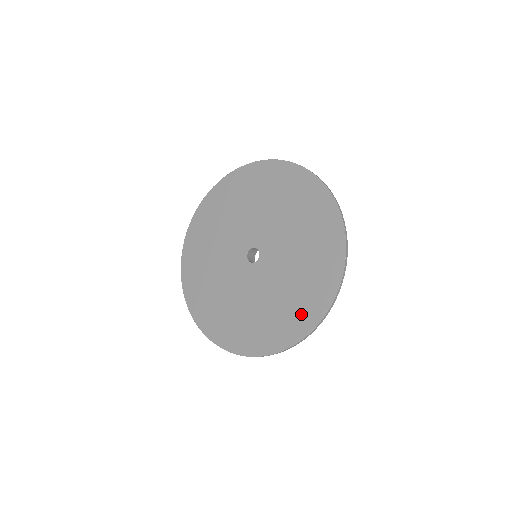
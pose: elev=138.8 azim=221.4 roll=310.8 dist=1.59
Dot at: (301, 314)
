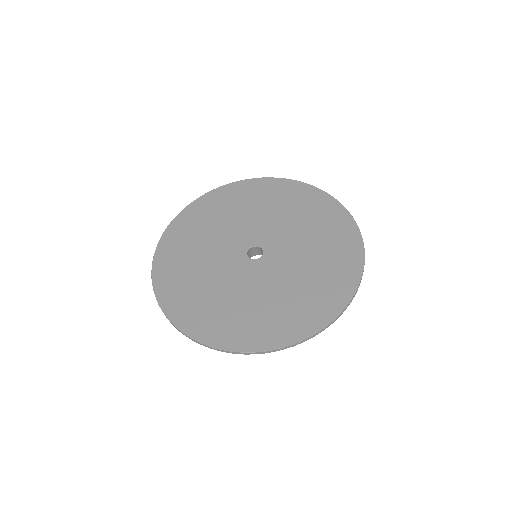
Dot at: (340, 273)
